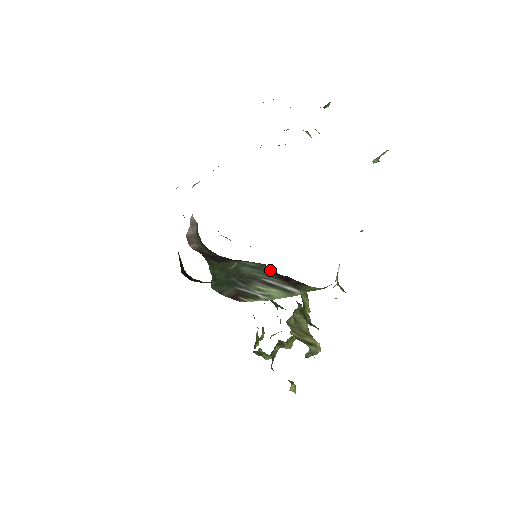
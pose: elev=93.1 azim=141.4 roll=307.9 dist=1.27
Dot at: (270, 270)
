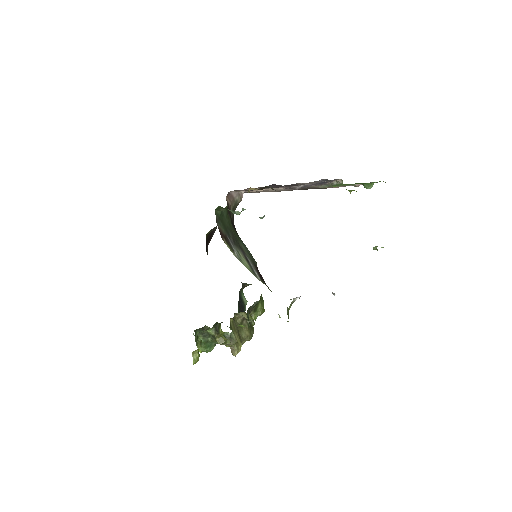
Dot at: (256, 264)
